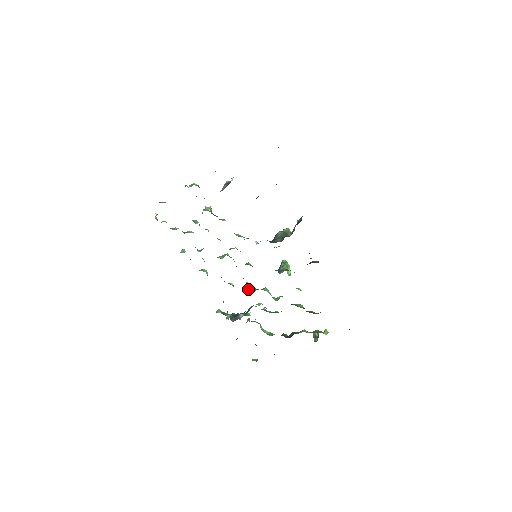
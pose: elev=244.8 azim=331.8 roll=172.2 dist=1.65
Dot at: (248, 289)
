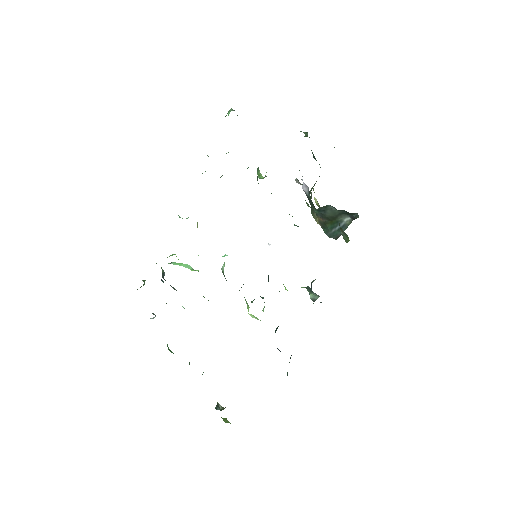
Dot at: (222, 267)
